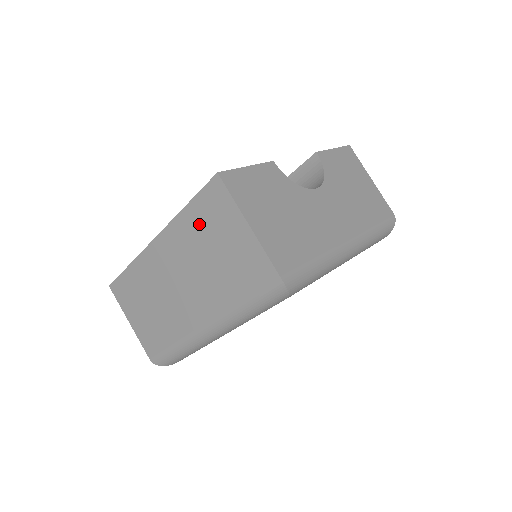
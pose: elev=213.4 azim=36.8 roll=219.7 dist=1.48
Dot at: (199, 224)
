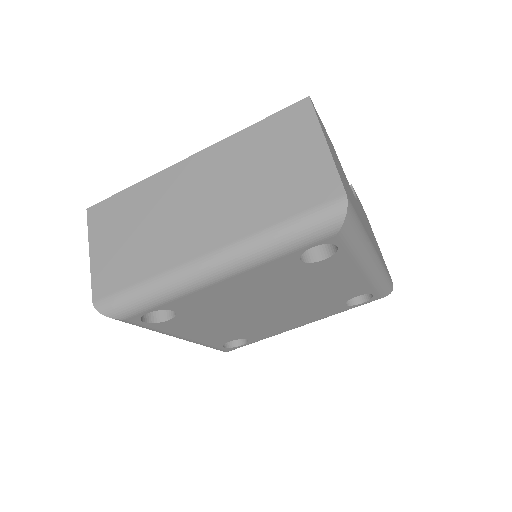
Dot at: (261, 142)
